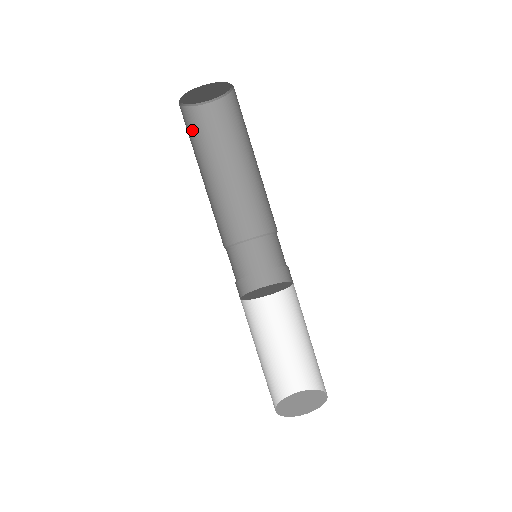
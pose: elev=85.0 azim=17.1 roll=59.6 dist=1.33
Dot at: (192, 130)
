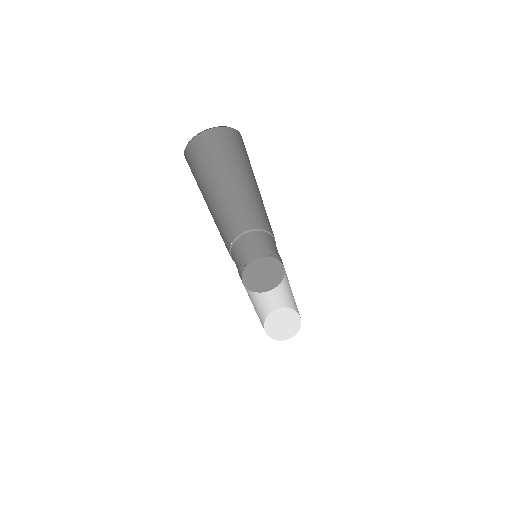
Dot at: (209, 152)
